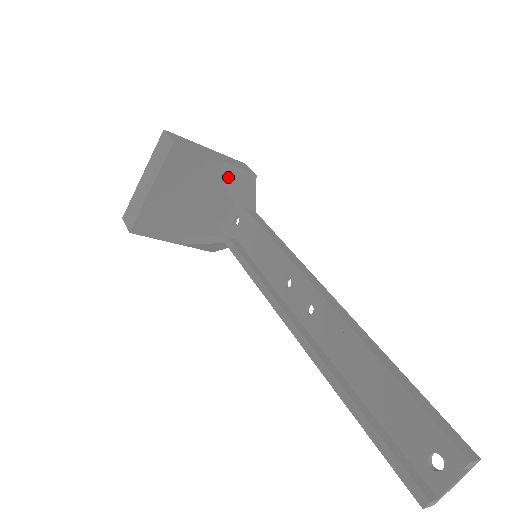
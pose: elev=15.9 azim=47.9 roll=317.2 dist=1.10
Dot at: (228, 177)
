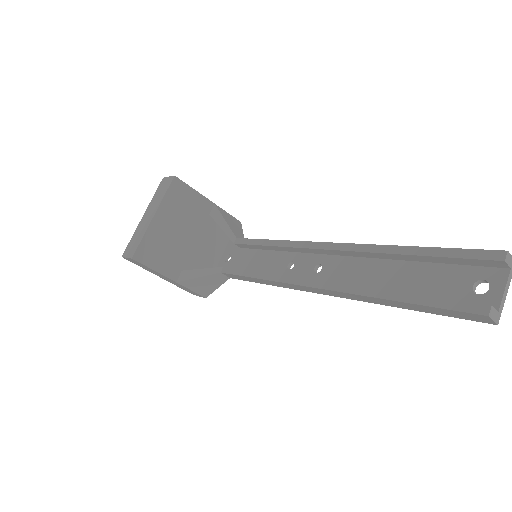
Dot at: (219, 215)
